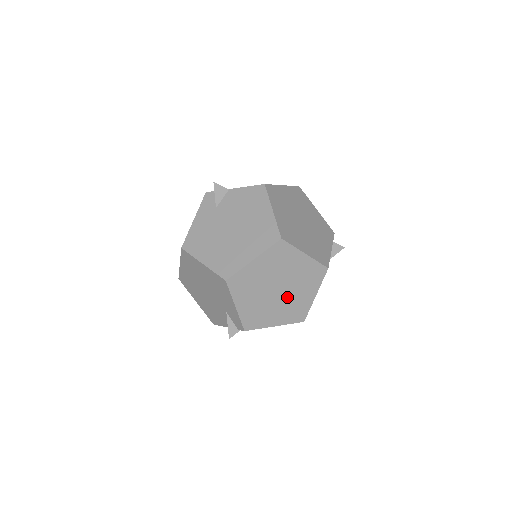
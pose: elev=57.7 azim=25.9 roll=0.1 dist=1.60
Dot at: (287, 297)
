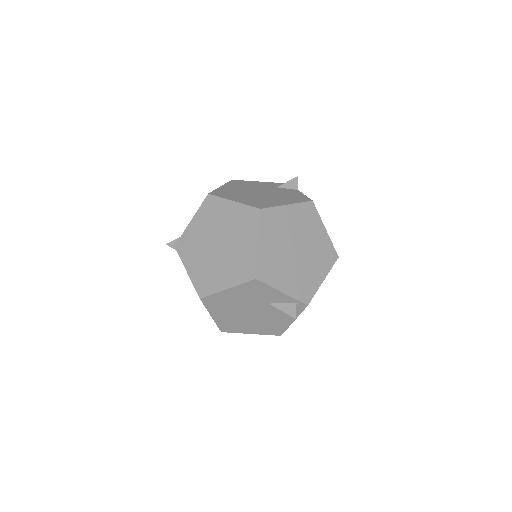
Dot at: (215, 260)
